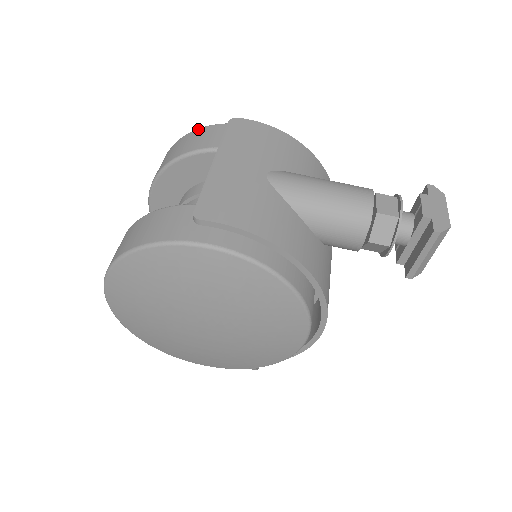
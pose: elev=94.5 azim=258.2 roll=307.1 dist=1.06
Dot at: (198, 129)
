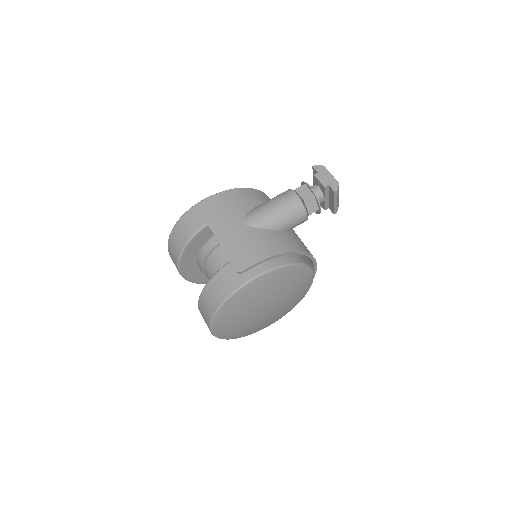
Dot at: (179, 220)
